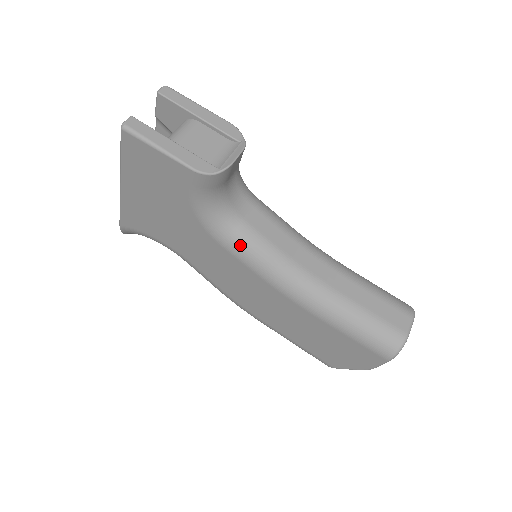
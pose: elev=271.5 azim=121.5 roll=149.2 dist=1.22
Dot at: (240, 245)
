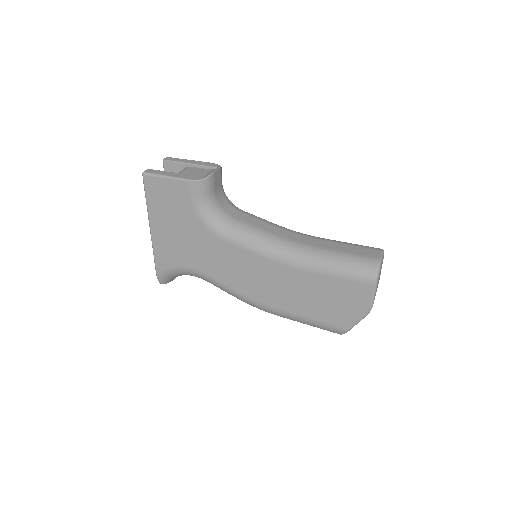
Dot at: (236, 234)
